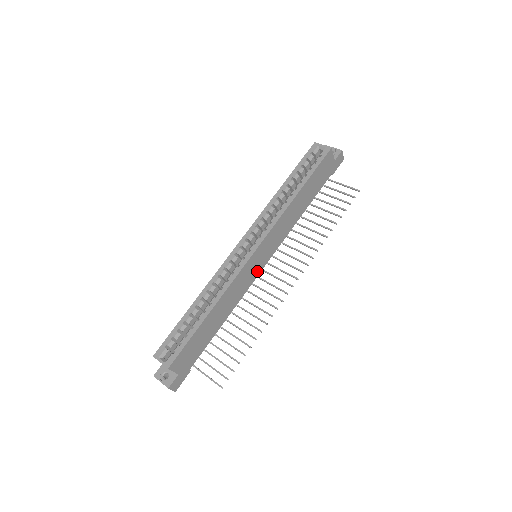
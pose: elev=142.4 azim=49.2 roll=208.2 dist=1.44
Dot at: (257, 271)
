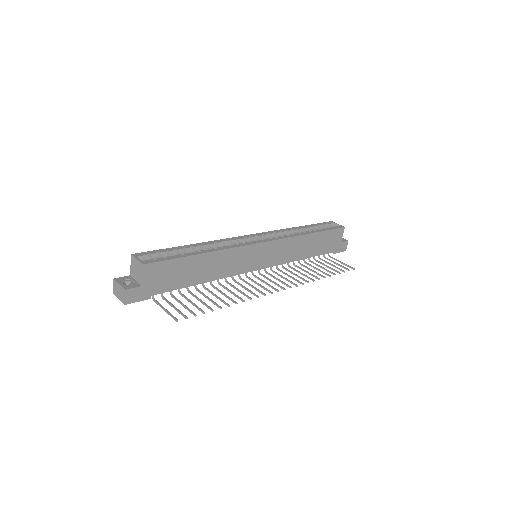
Dot at: (251, 266)
